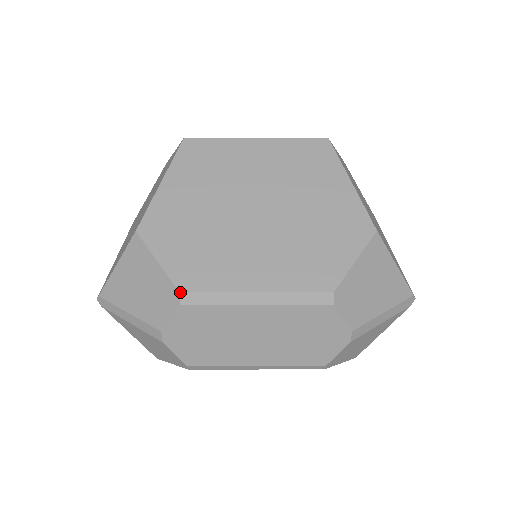
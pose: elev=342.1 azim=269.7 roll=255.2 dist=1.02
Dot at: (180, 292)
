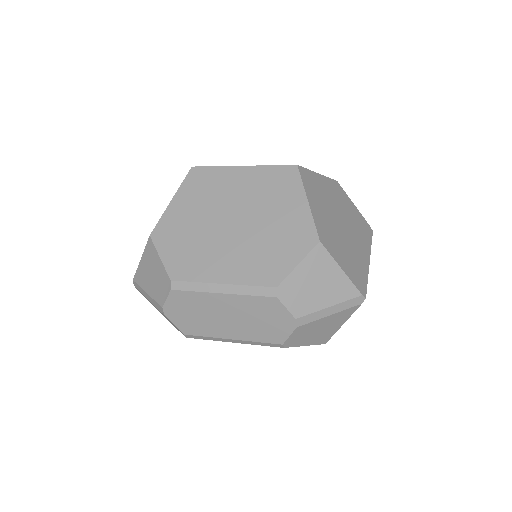
Dot at: (171, 280)
